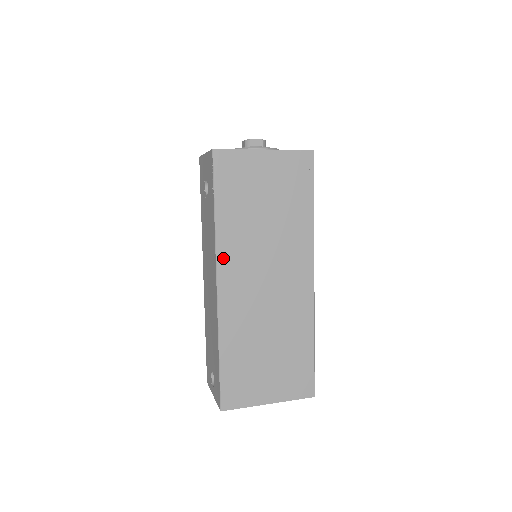
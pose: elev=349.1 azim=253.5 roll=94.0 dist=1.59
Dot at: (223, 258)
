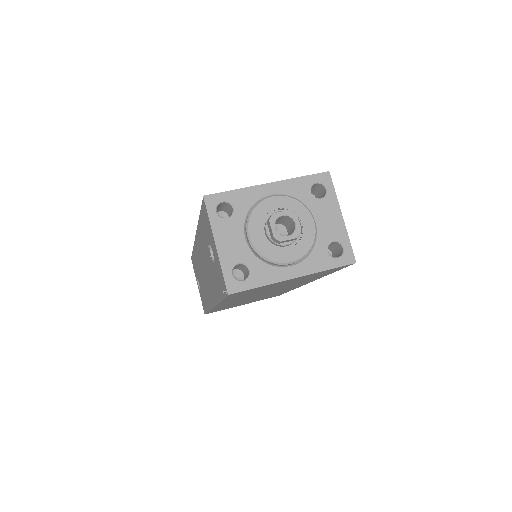
Dot at: occluded
